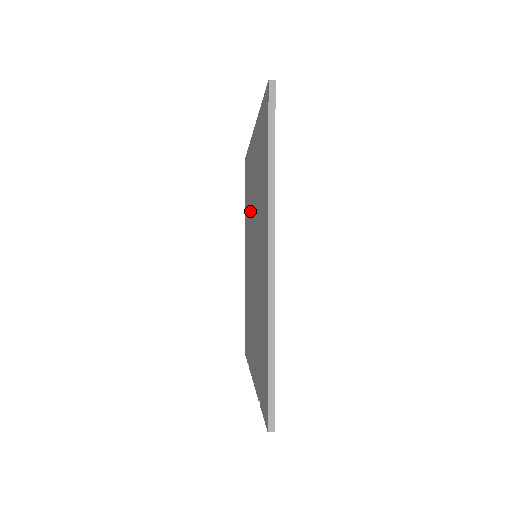
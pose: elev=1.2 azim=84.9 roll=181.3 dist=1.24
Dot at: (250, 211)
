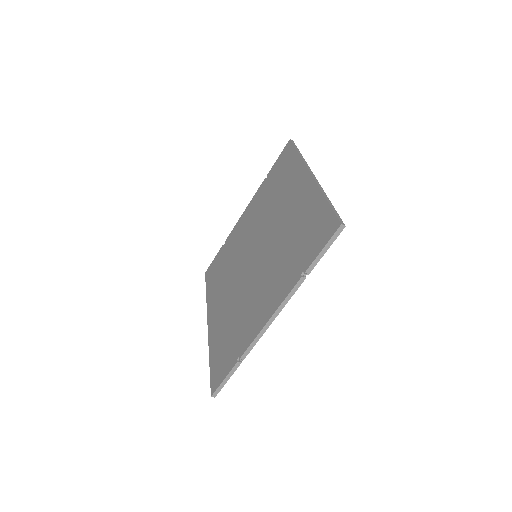
Dot at: (235, 258)
